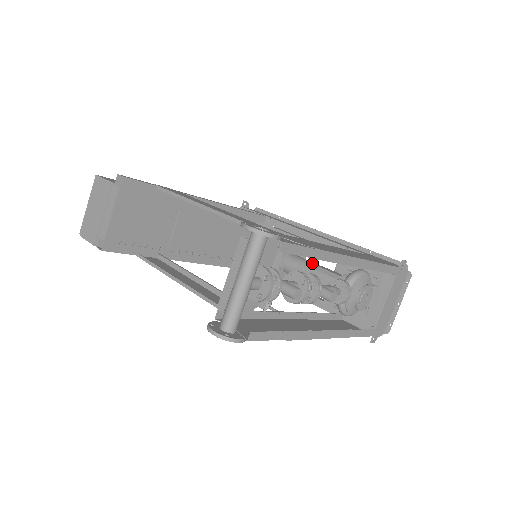
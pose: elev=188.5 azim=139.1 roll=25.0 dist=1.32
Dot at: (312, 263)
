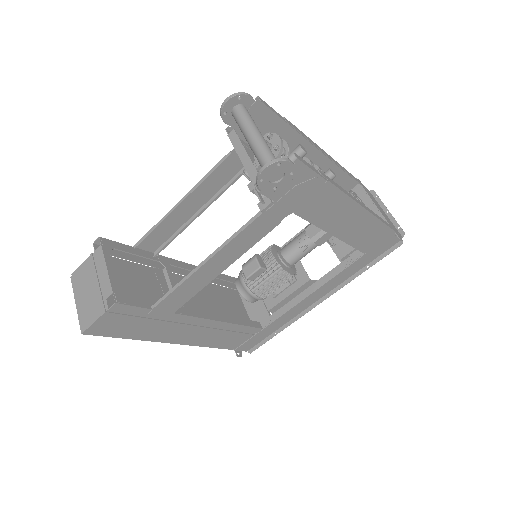
Dot at: (302, 232)
